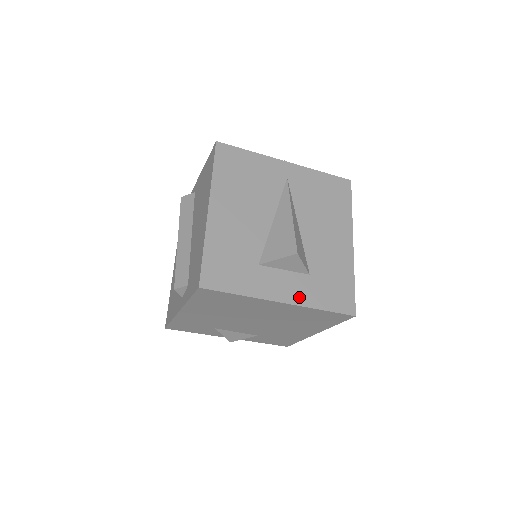
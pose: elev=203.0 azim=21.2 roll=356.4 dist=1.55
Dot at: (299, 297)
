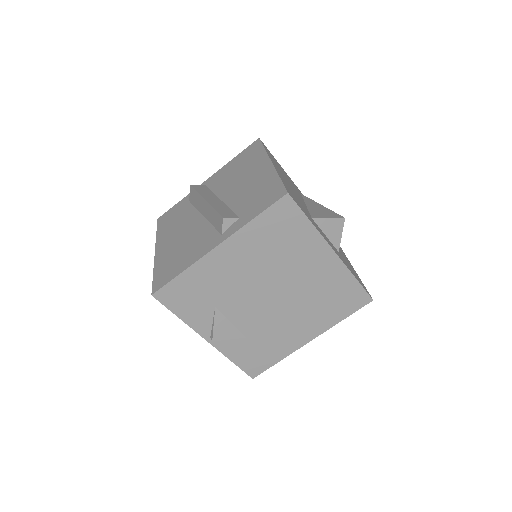
Dot at: (341, 258)
